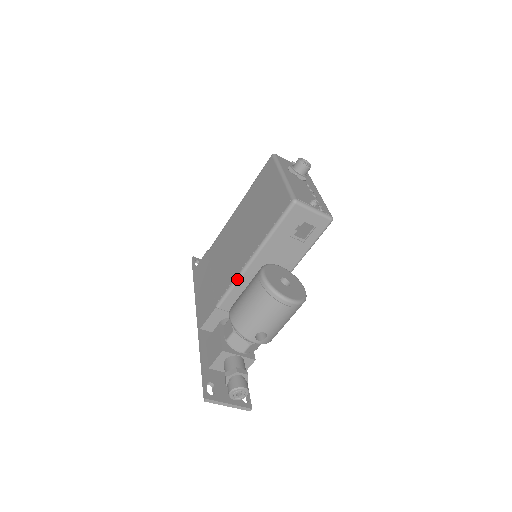
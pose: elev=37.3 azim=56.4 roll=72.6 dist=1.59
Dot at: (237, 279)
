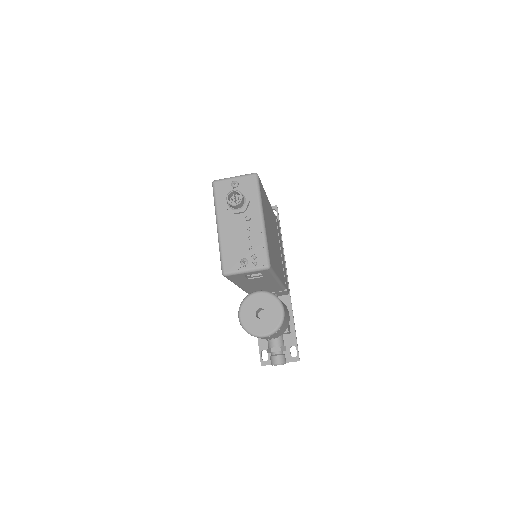
Dot at: (243, 290)
